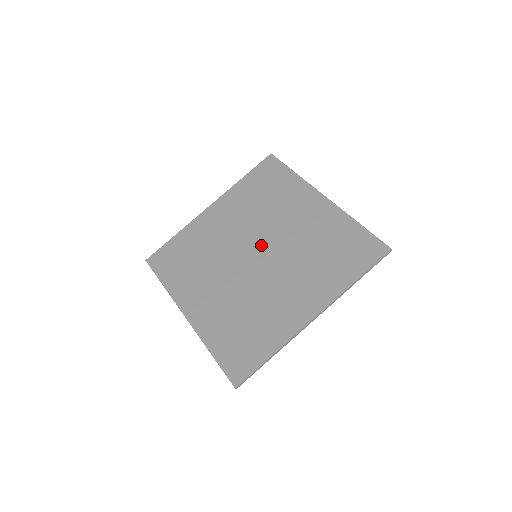
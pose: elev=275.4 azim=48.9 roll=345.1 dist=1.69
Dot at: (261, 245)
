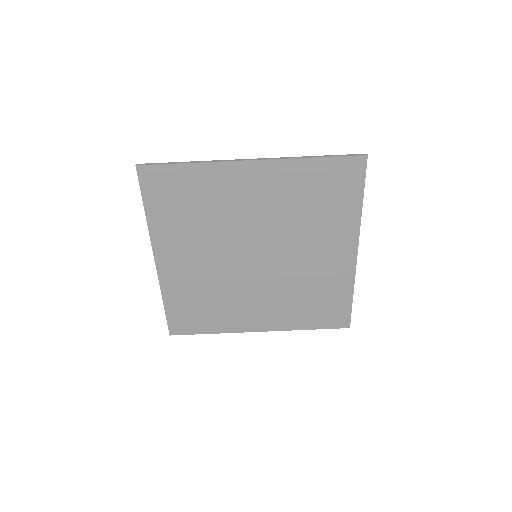
Dot at: (268, 252)
